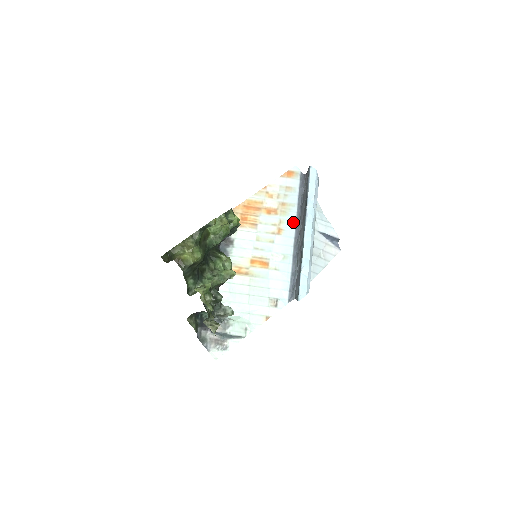
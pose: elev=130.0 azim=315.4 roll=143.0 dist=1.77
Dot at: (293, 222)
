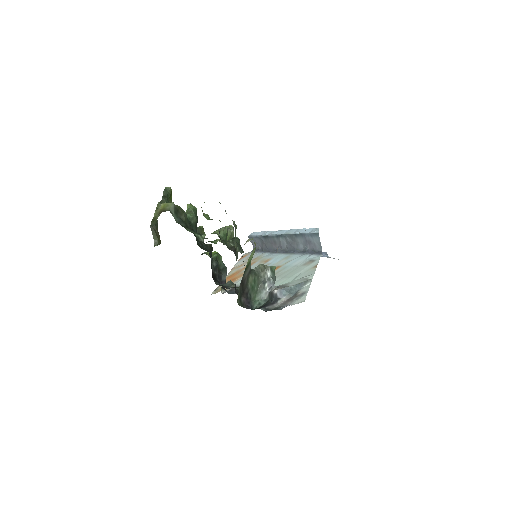
Dot at: (272, 254)
